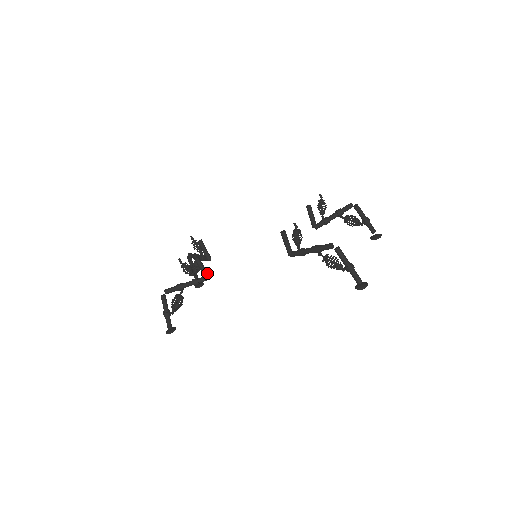
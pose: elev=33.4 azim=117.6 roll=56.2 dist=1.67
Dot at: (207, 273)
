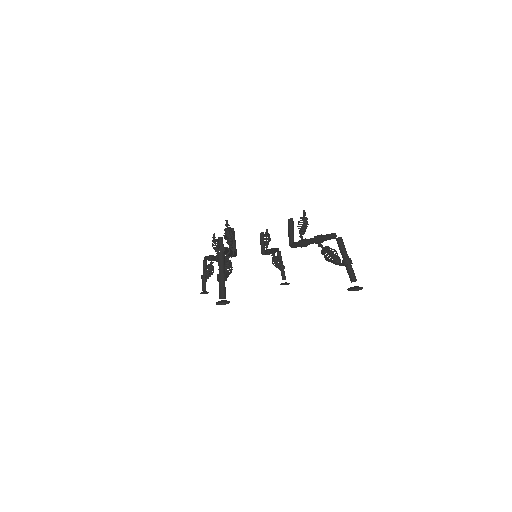
Dot at: occluded
